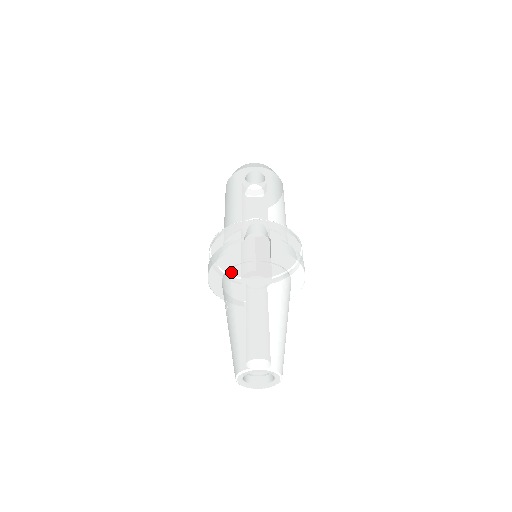
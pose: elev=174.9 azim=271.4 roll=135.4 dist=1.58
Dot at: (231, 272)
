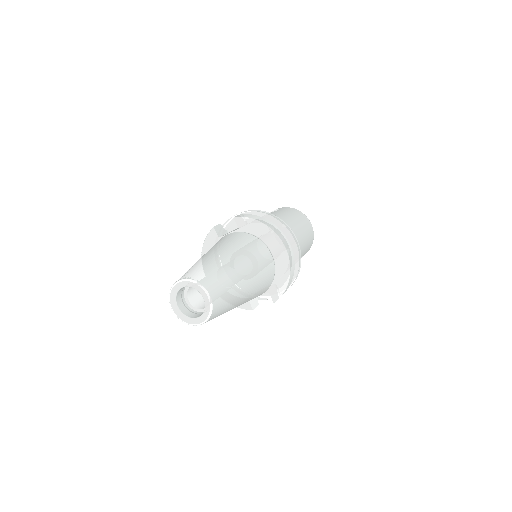
Dot at: occluded
